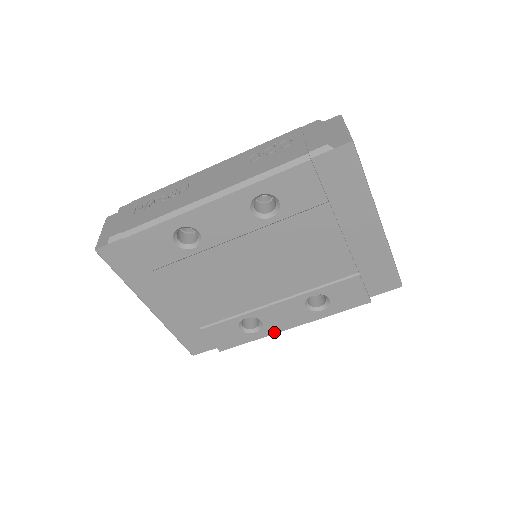
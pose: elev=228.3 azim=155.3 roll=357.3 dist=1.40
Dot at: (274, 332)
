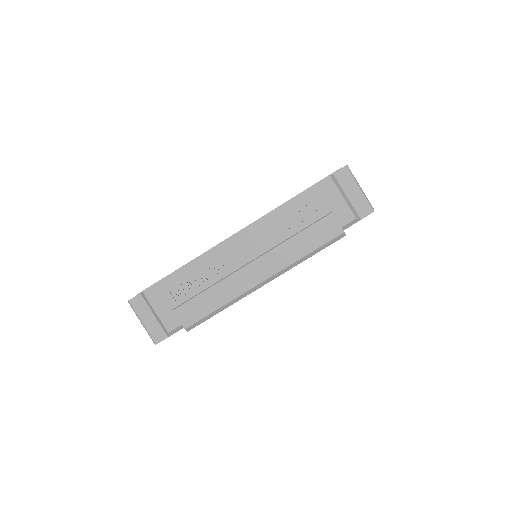
Dot at: occluded
